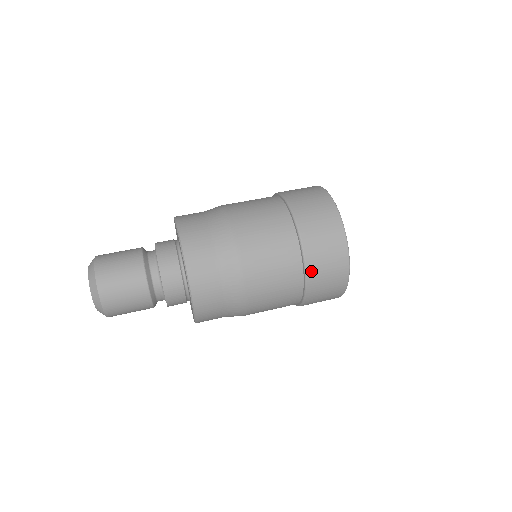
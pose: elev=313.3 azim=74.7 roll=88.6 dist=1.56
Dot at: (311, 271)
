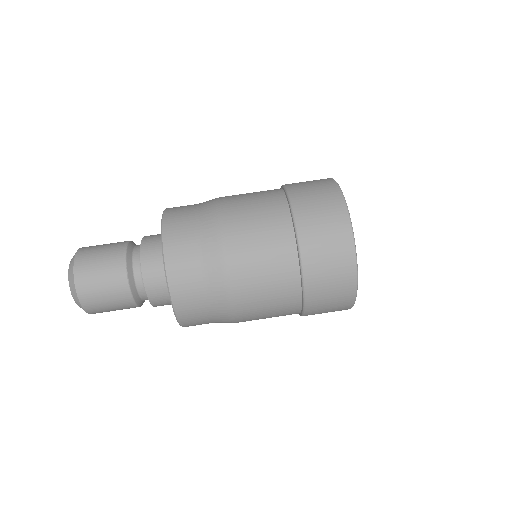
Dot at: (310, 289)
